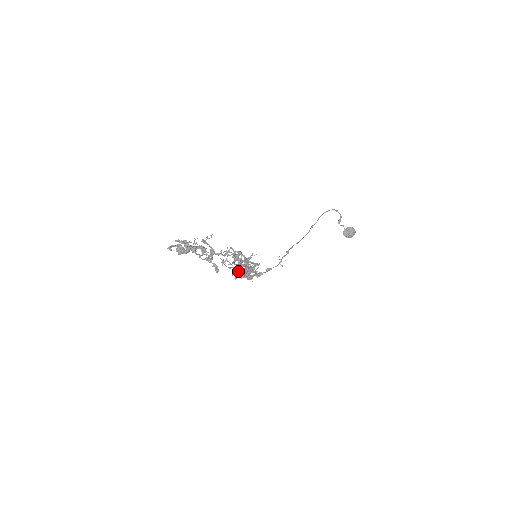
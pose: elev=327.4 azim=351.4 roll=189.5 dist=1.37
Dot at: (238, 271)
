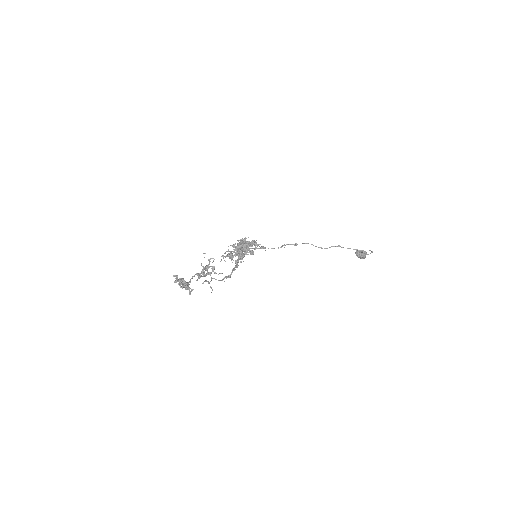
Dot at: (240, 241)
